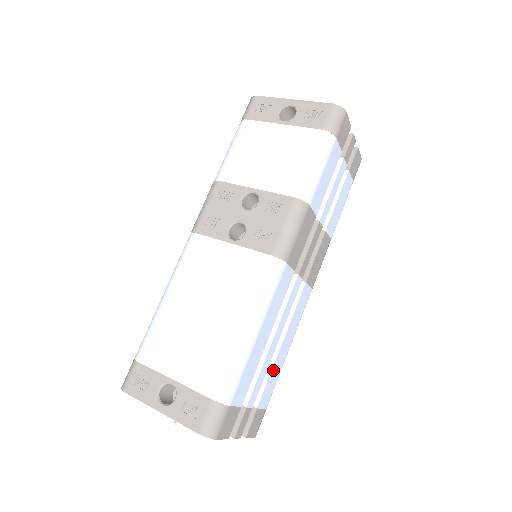
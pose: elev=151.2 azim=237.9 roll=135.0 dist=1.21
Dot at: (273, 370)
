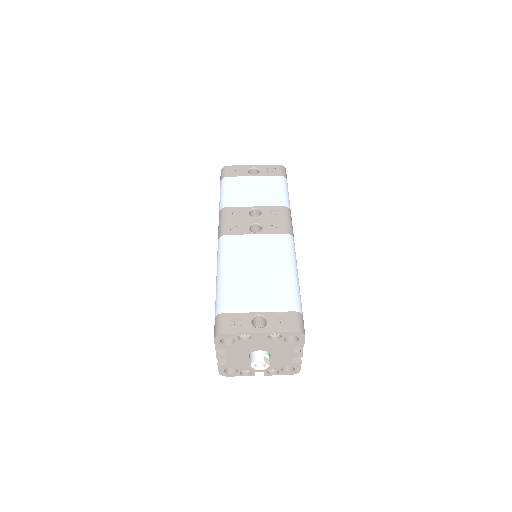
Dot at: occluded
